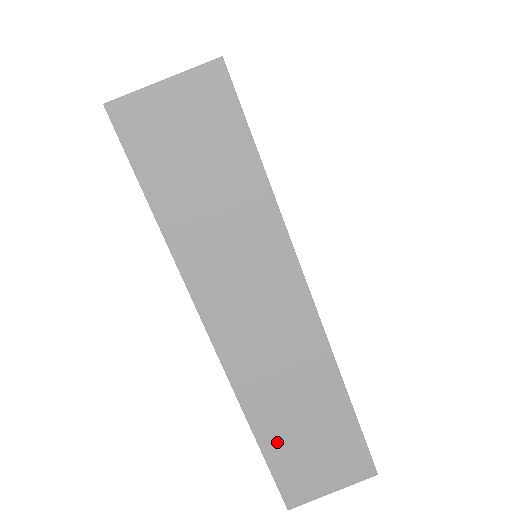
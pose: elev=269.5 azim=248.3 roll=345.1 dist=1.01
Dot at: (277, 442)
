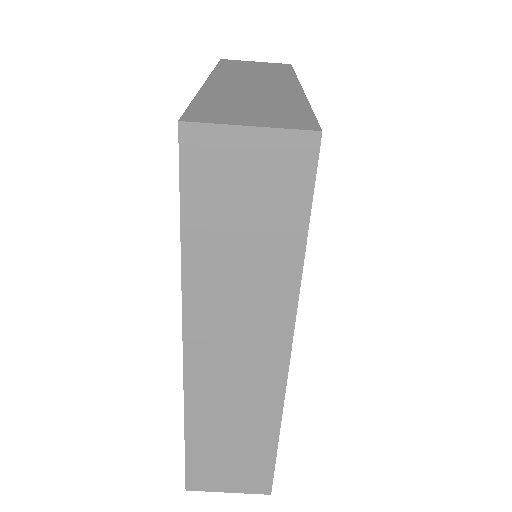
Dot at: (202, 446)
